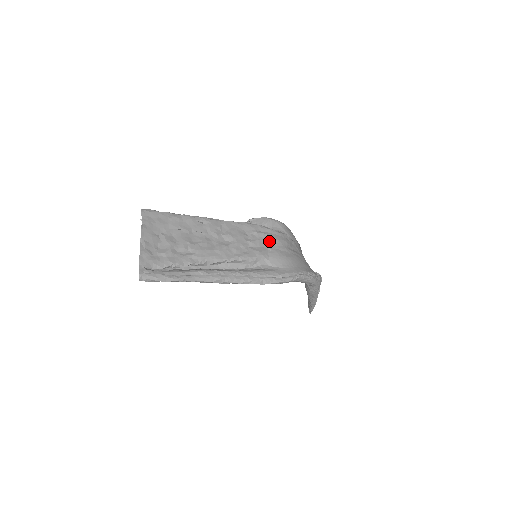
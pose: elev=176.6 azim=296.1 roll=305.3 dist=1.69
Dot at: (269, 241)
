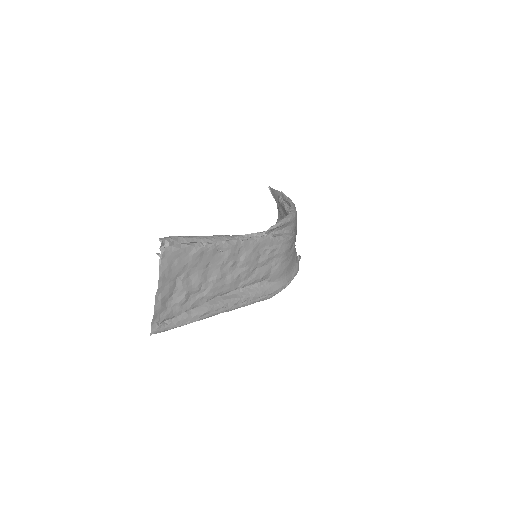
Dot at: (277, 255)
